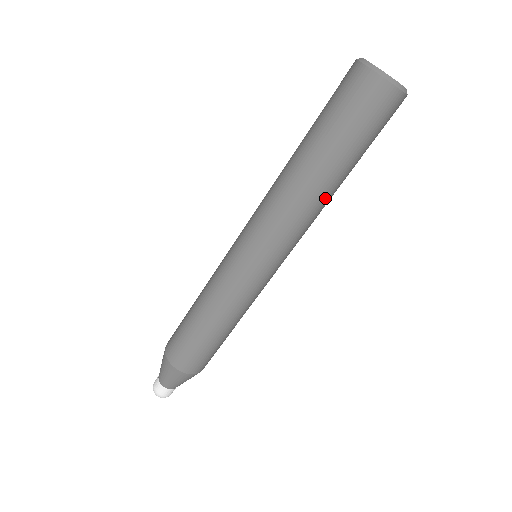
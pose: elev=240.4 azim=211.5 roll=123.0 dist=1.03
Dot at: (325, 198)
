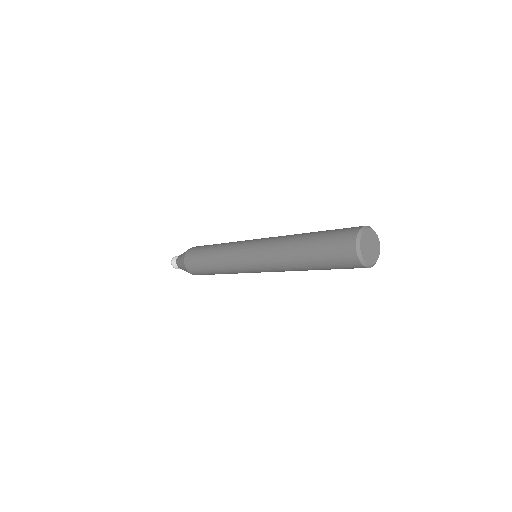
Dot at: (302, 270)
